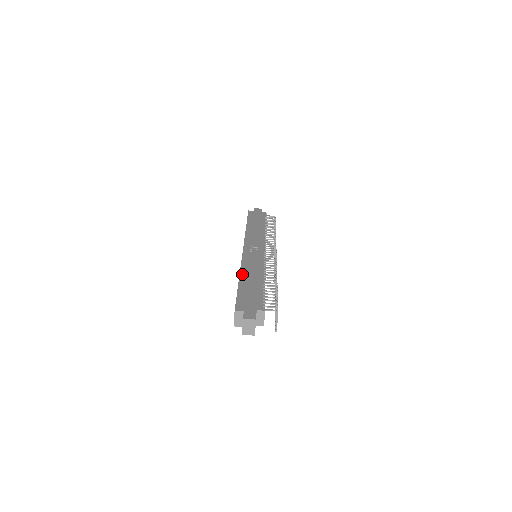
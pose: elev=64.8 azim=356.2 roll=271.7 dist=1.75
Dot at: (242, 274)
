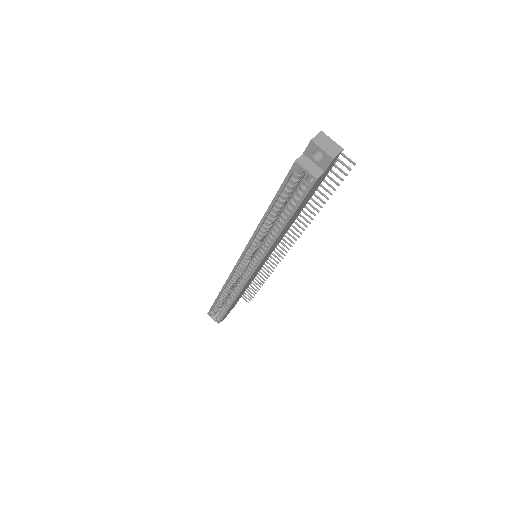
Dot at: (261, 220)
